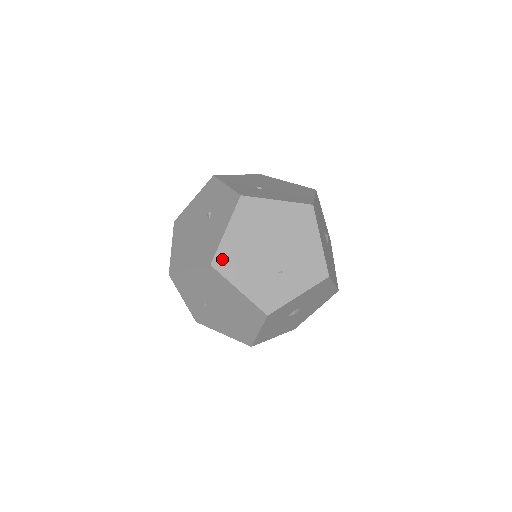
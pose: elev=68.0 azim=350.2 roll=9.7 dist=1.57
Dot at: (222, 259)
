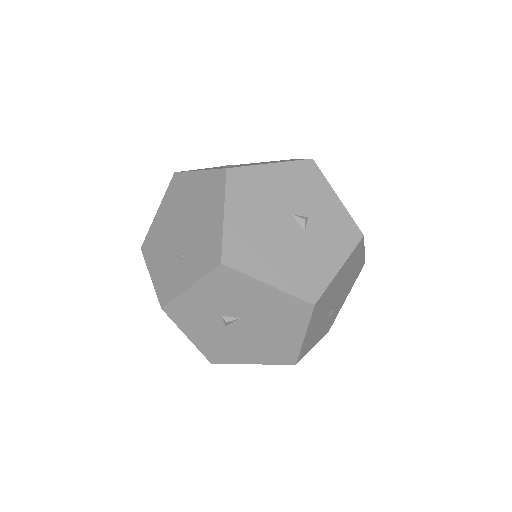
Dot at: (148, 242)
